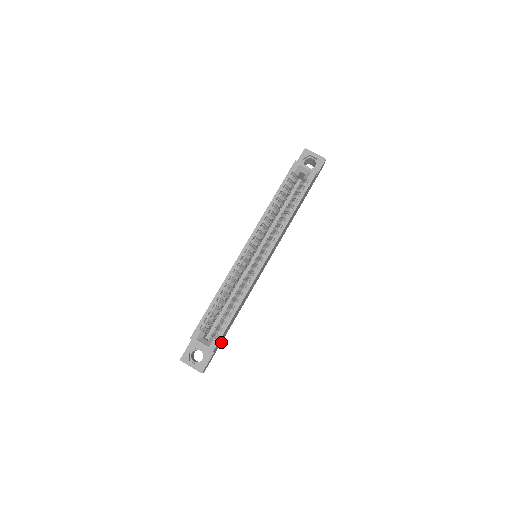
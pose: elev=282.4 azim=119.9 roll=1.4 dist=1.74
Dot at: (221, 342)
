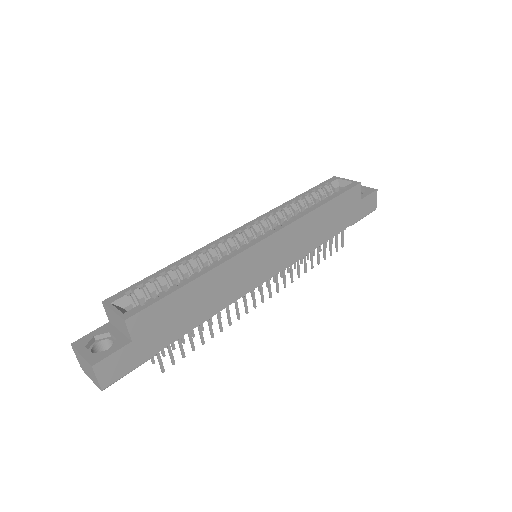
Dot at: (156, 352)
